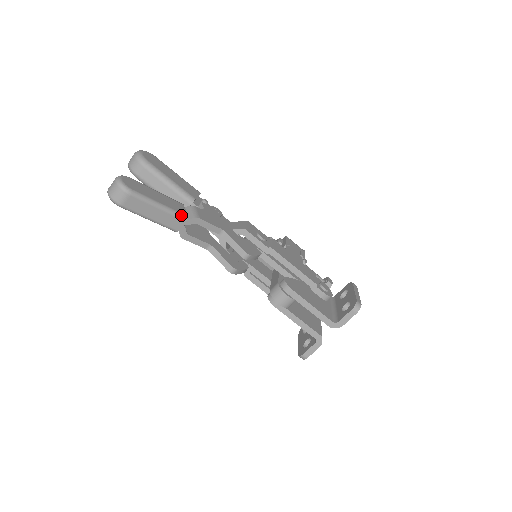
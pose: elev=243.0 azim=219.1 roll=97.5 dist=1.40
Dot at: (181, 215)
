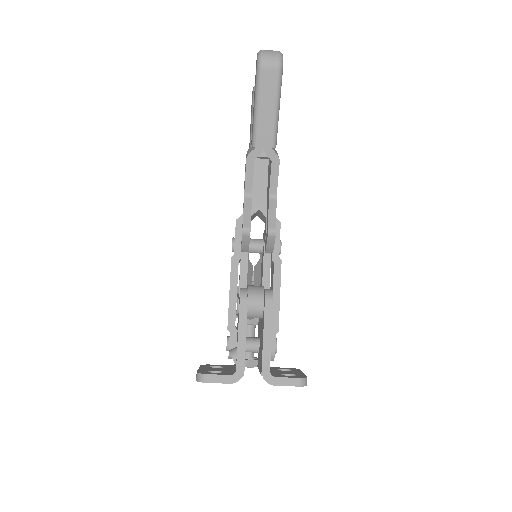
Dot at: (276, 138)
